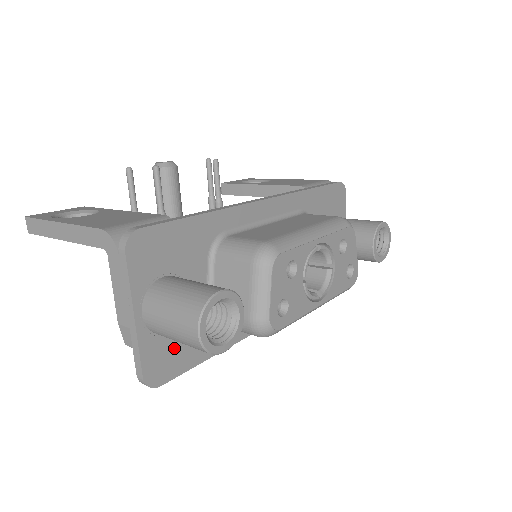
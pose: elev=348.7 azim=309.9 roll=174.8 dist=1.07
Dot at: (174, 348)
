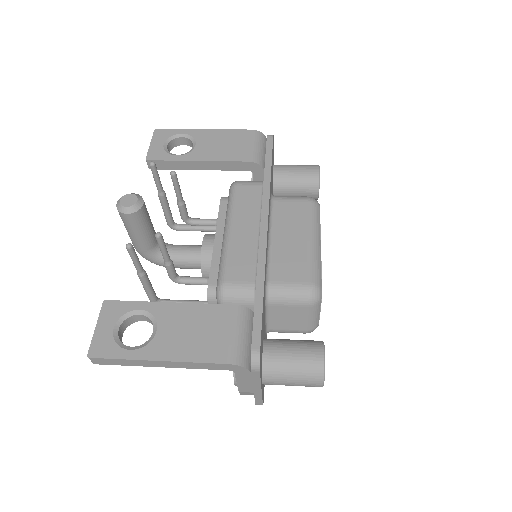
Dot at: occluded
